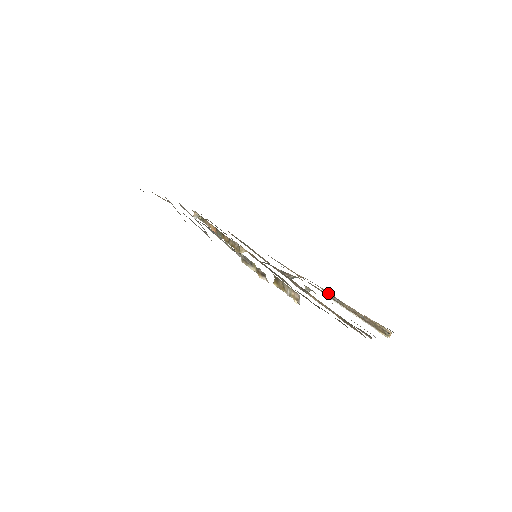
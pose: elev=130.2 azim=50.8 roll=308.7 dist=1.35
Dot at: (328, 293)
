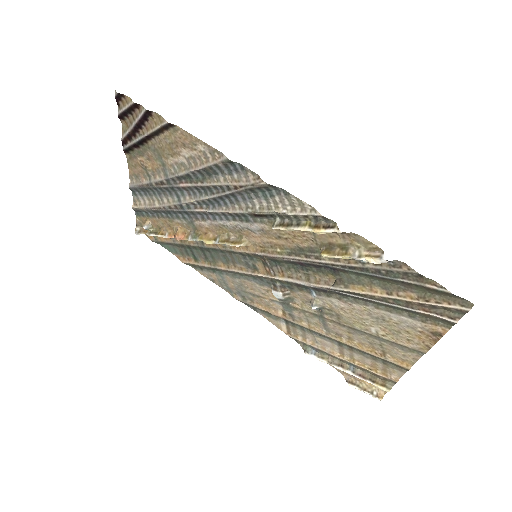
Dot at: (305, 342)
